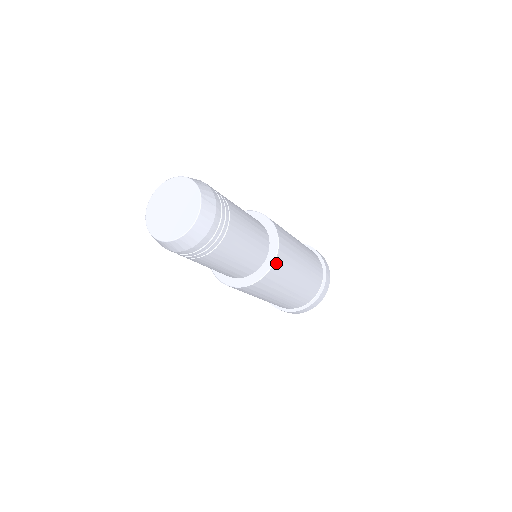
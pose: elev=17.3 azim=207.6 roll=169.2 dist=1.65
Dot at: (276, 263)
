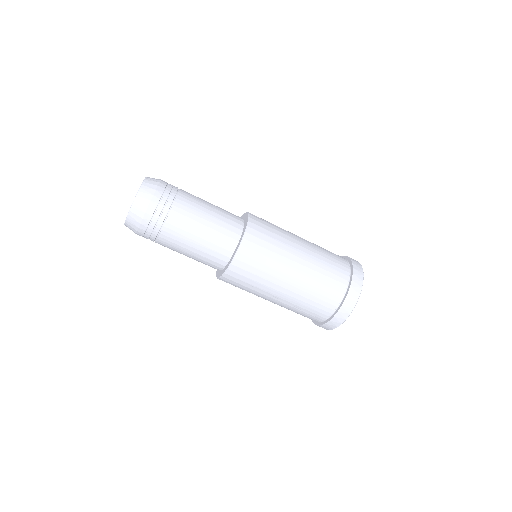
Dot at: (250, 232)
